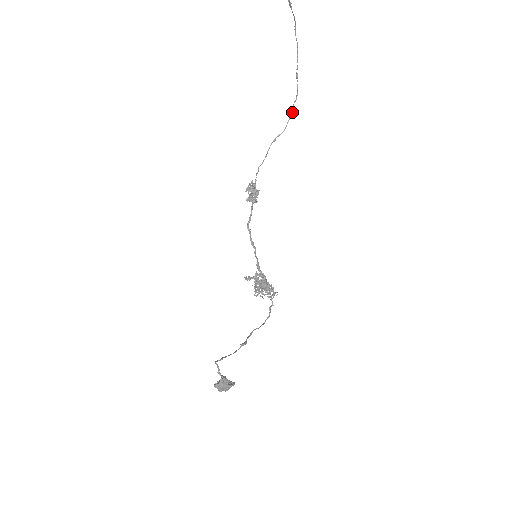
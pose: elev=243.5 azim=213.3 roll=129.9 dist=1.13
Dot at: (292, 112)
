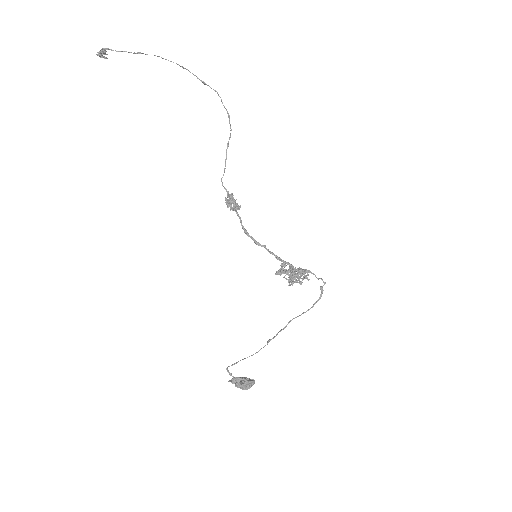
Dot at: (227, 111)
